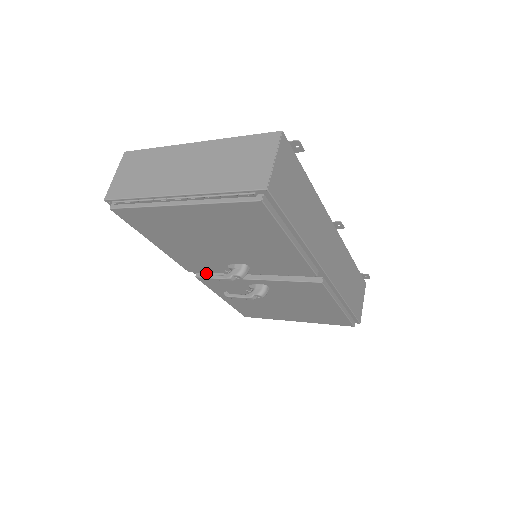
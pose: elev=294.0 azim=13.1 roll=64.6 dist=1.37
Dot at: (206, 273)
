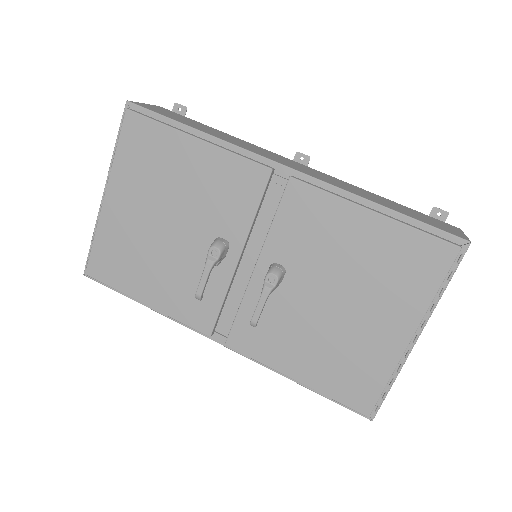
Dot at: (231, 329)
